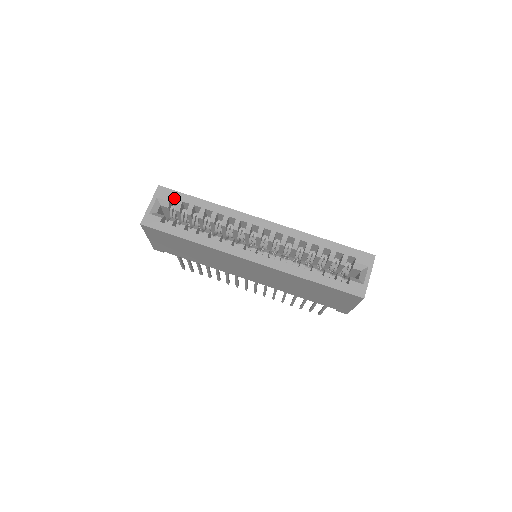
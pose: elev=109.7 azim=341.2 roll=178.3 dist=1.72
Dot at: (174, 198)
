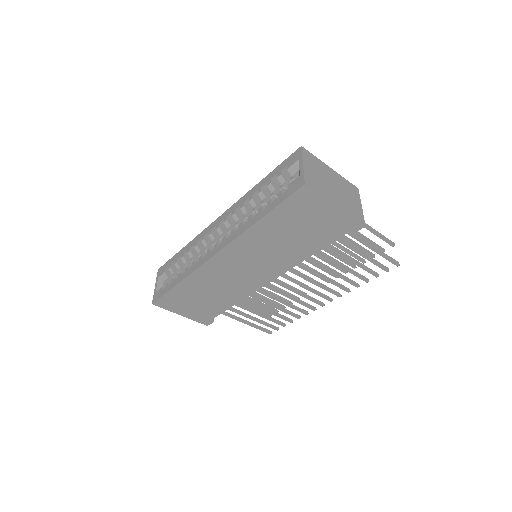
Dot at: (166, 267)
